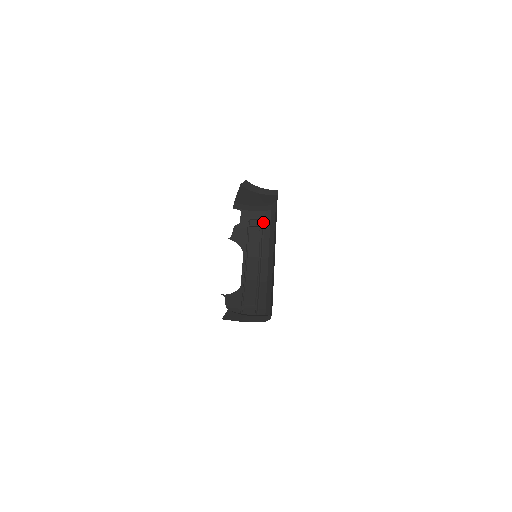
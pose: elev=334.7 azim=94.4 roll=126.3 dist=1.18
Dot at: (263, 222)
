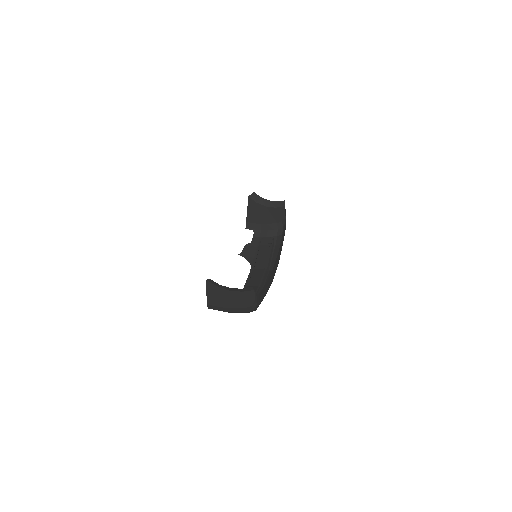
Dot at: (275, 240)
